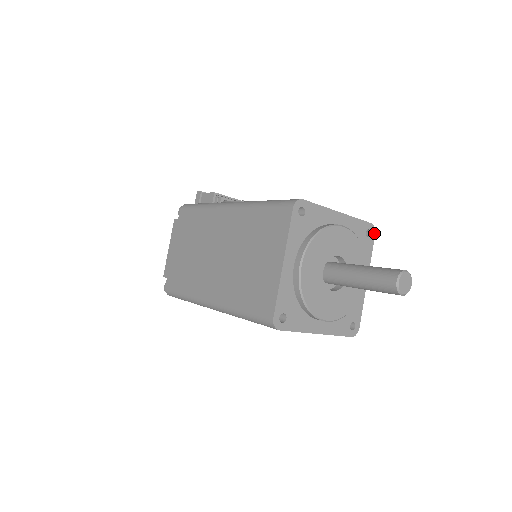
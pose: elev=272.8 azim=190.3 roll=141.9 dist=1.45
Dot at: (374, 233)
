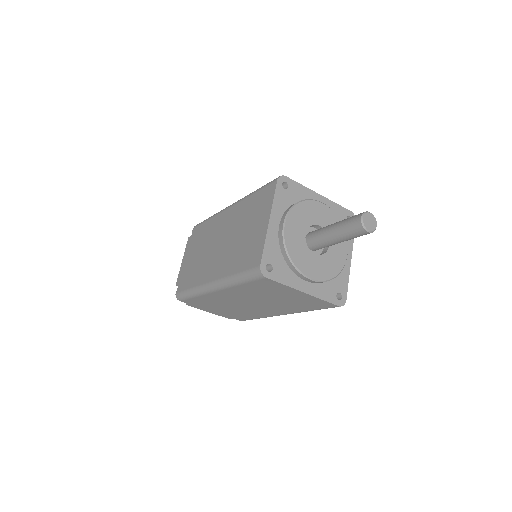
Dot at: occluded
